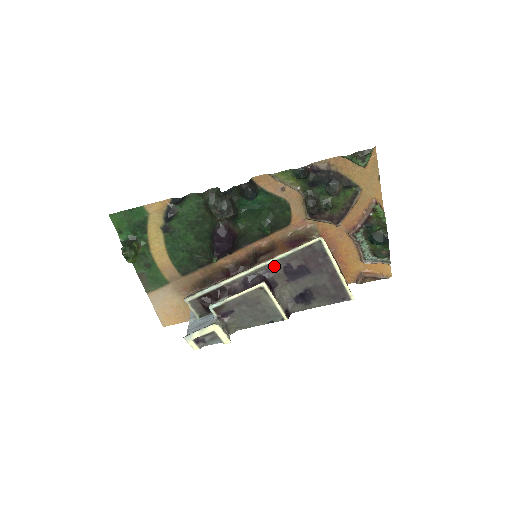
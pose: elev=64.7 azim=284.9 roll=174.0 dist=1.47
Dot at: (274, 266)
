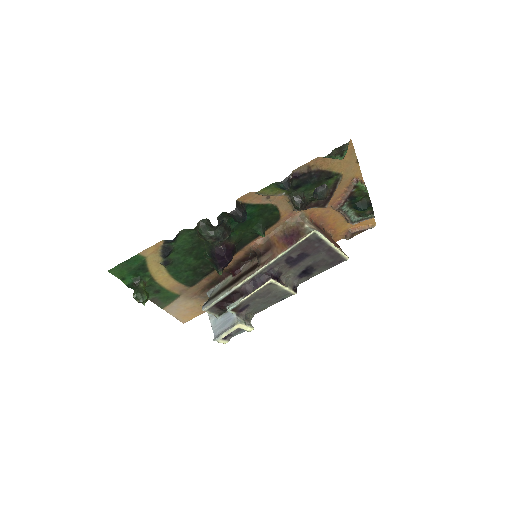
Dot at: (276, 262)
